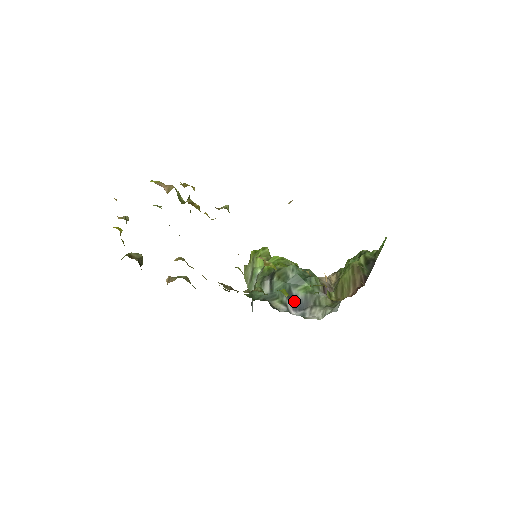
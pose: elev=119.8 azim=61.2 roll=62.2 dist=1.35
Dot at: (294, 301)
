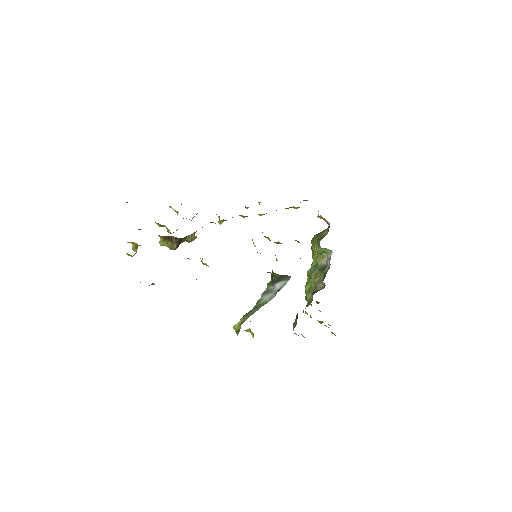
Dot at: occluded
